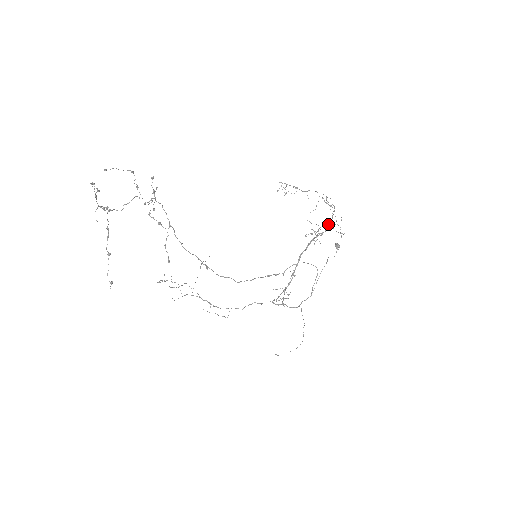
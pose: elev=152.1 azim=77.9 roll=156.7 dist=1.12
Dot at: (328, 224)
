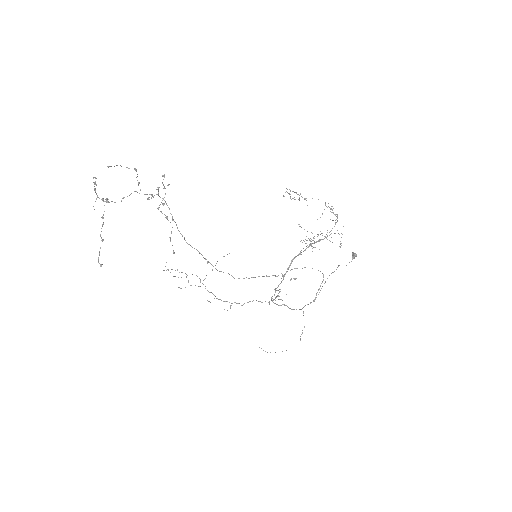
Dot at: (329, 232)
